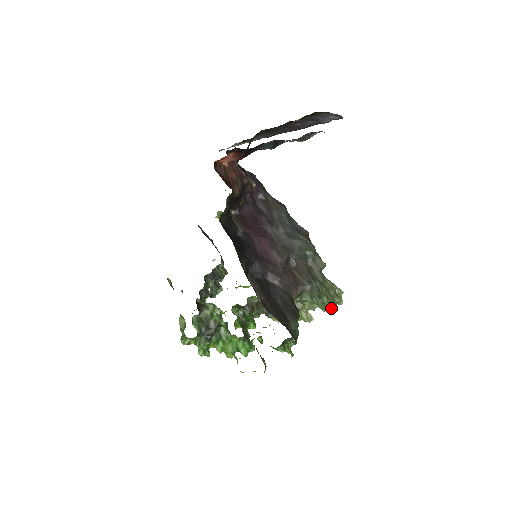
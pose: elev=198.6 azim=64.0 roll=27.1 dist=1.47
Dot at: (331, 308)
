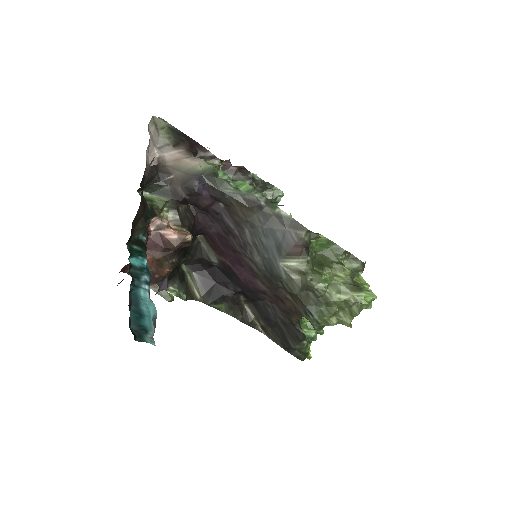
Dot at: (351, 318)
